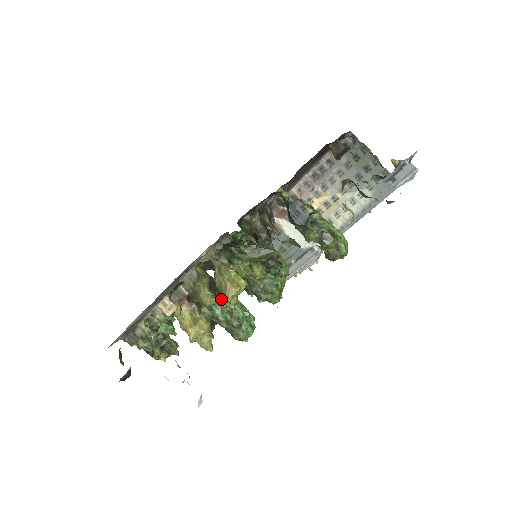
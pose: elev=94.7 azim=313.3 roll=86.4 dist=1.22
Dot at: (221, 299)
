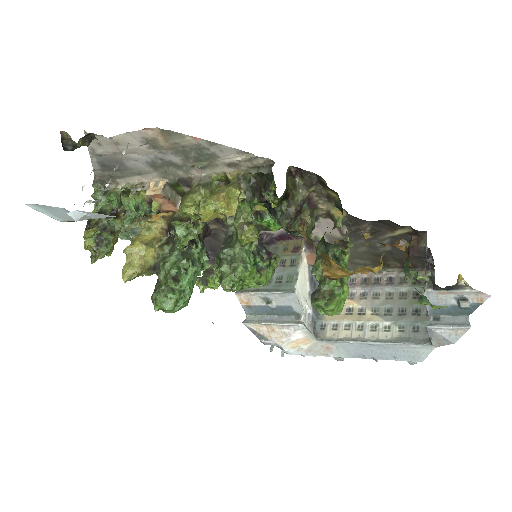
Dot at: (188, 255)
